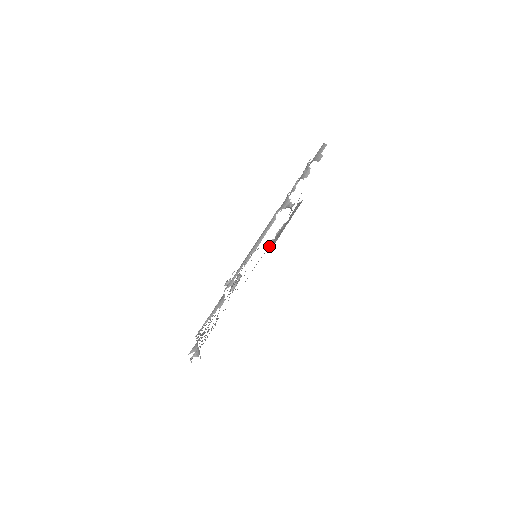
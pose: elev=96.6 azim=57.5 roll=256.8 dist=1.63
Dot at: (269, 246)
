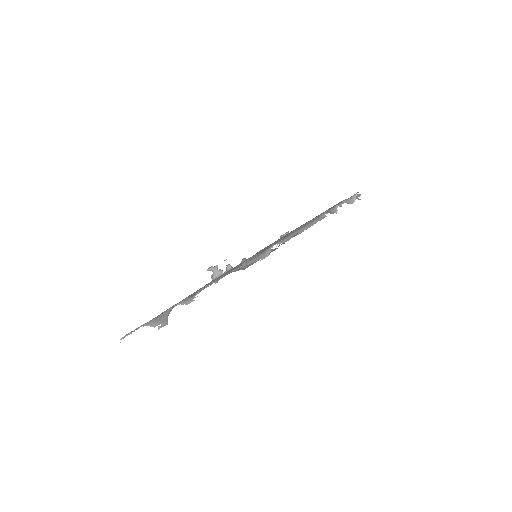
Dot at: (233, 271)
